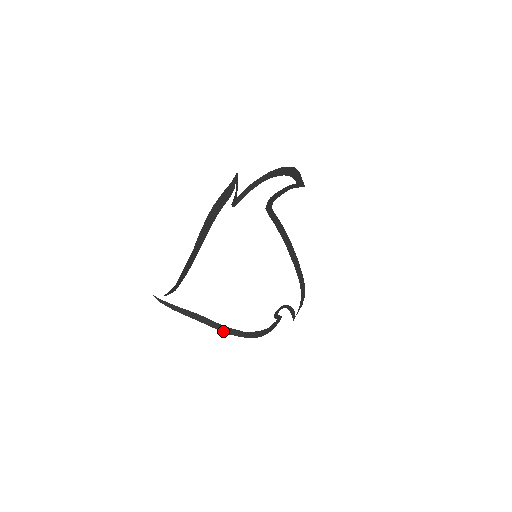
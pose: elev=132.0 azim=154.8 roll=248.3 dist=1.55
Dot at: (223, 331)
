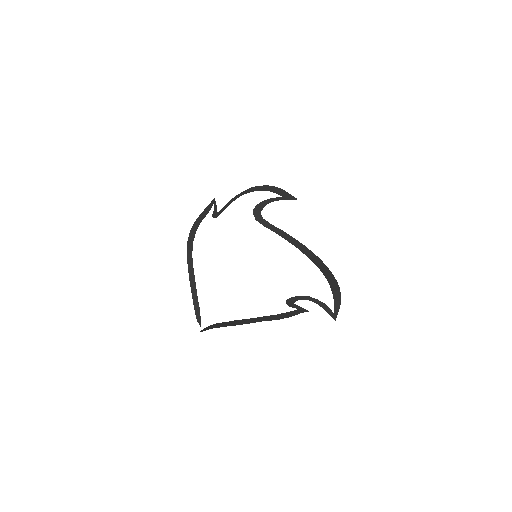
Dot at: (231, 325)
